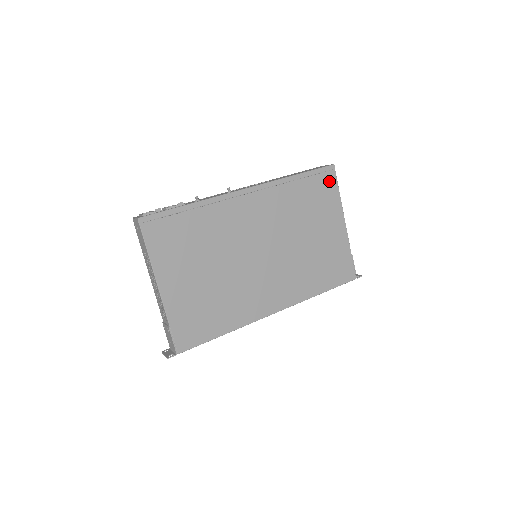
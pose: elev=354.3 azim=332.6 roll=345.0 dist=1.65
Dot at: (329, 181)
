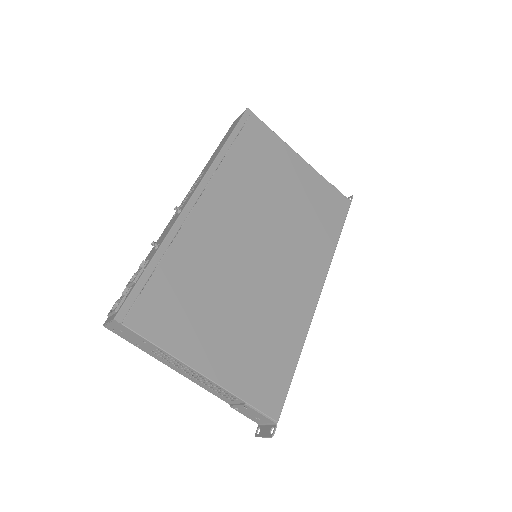
Dot at: (257, 128)
